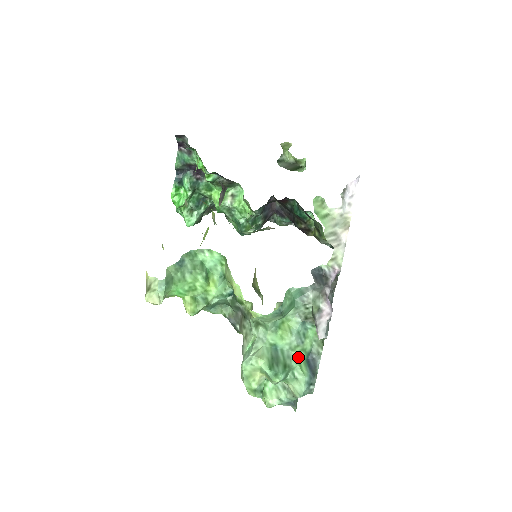
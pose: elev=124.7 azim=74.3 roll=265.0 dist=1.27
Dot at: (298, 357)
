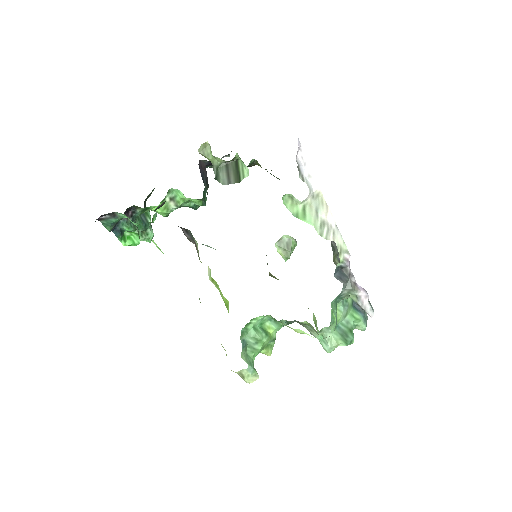
Dot at: (350, 314)
